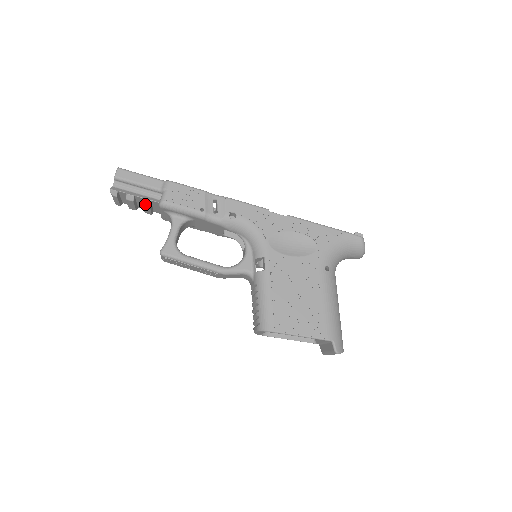
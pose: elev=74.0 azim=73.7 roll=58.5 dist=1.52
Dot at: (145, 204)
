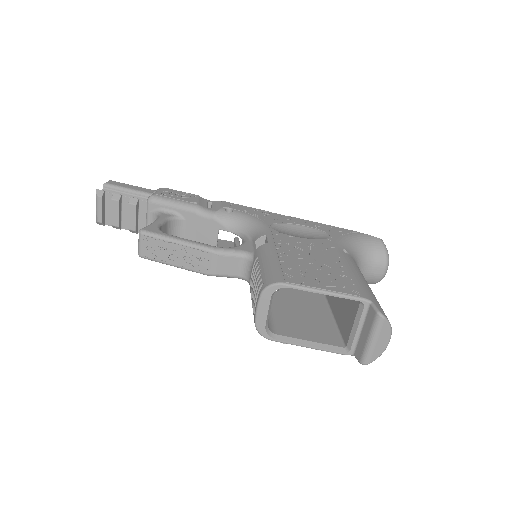
Dot at: (131, 203)
